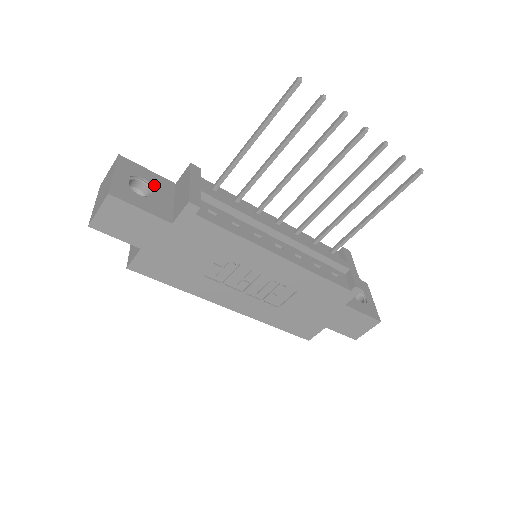
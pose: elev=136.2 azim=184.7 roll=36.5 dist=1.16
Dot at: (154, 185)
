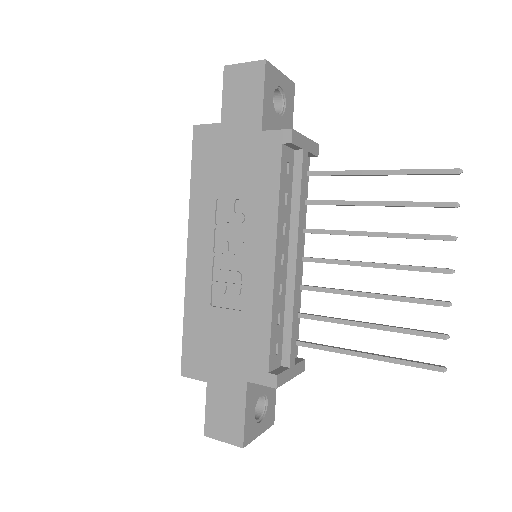
Dot at: (284, 118)
